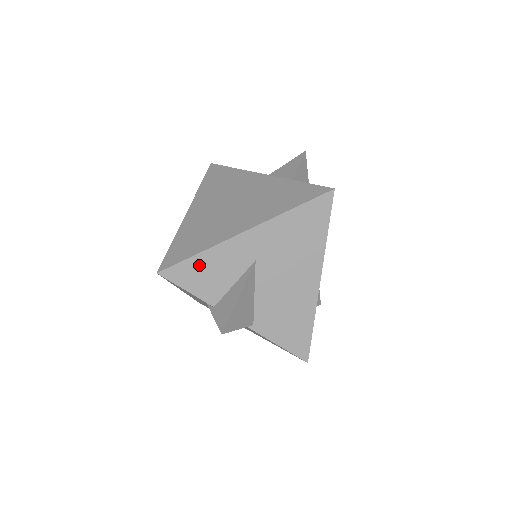
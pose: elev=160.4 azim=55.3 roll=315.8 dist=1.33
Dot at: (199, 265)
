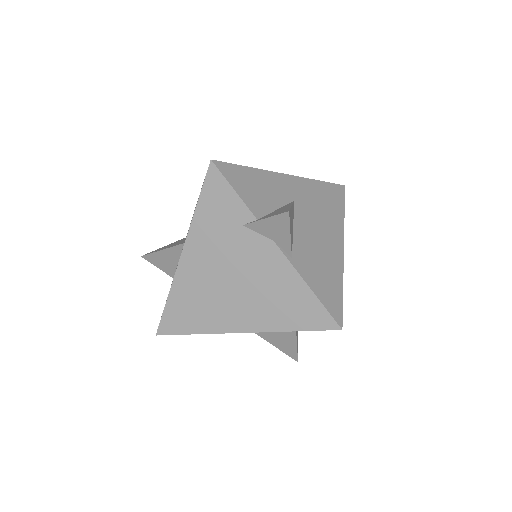
Dot at: (249, 176)
